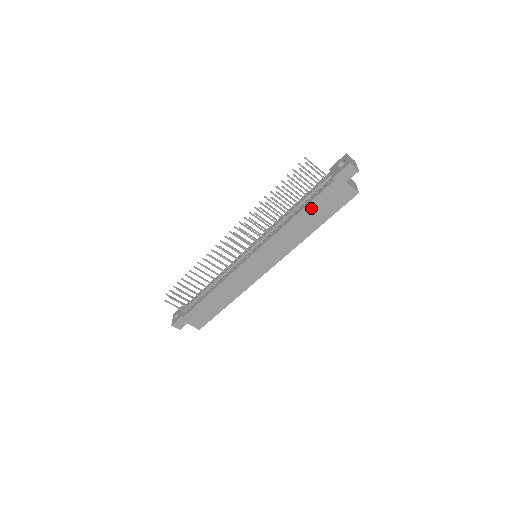
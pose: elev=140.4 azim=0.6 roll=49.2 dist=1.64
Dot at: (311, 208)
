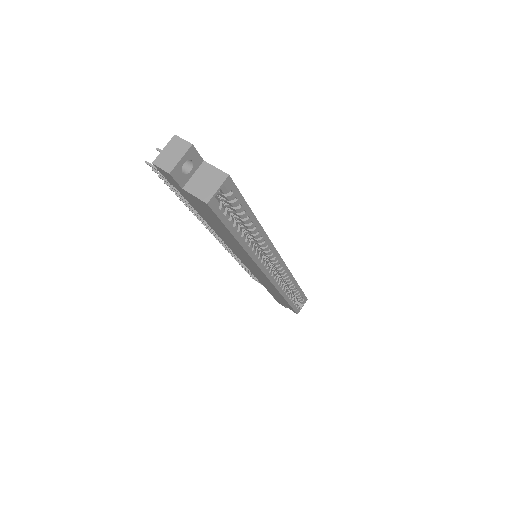
Dot at: (205, 217)
